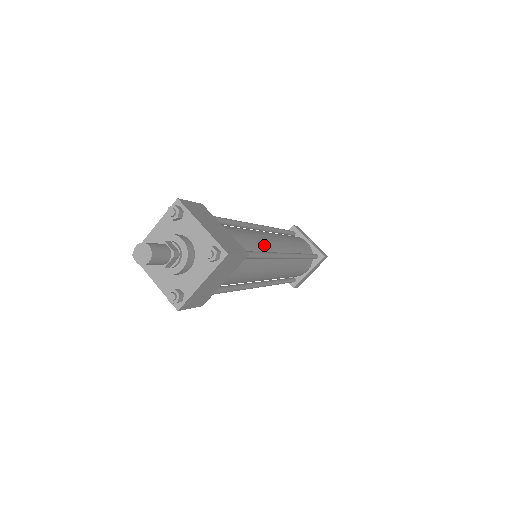
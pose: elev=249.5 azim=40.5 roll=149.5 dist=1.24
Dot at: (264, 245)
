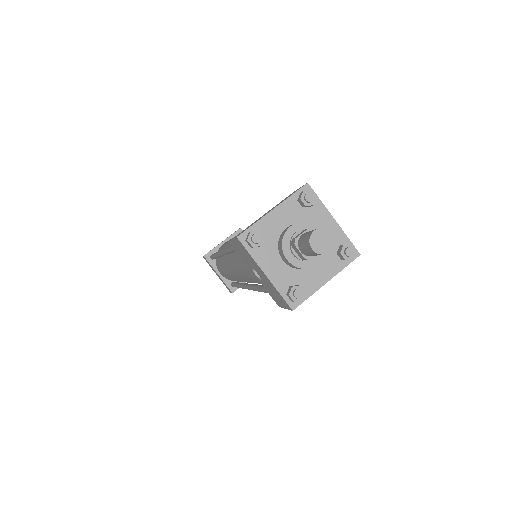
Dot at: occluded
